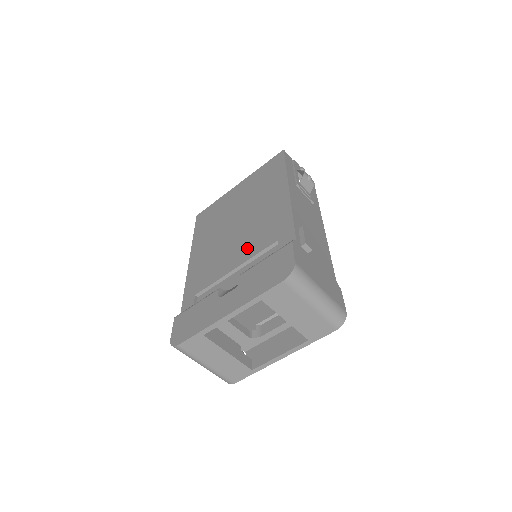
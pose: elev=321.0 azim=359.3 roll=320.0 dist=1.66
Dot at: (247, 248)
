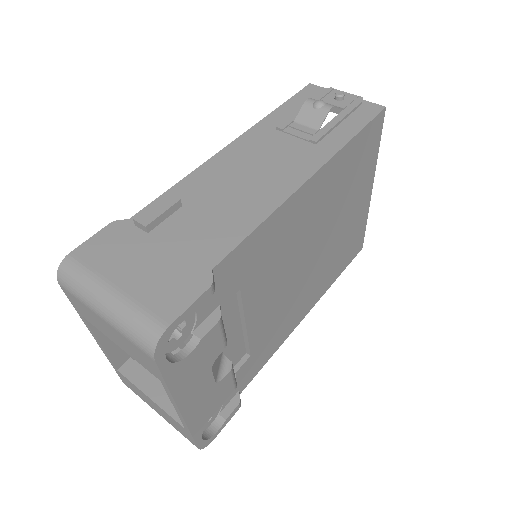
Dot at: occluded
